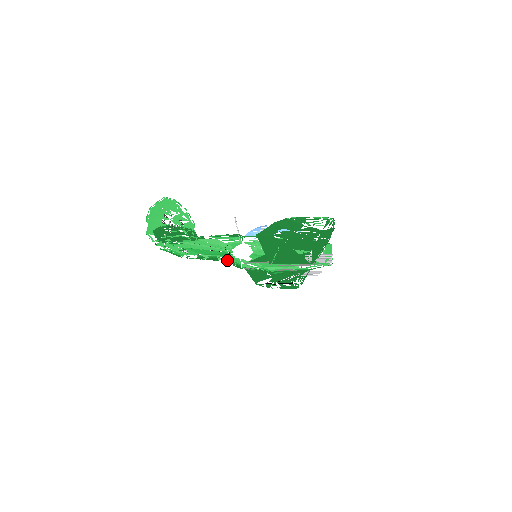
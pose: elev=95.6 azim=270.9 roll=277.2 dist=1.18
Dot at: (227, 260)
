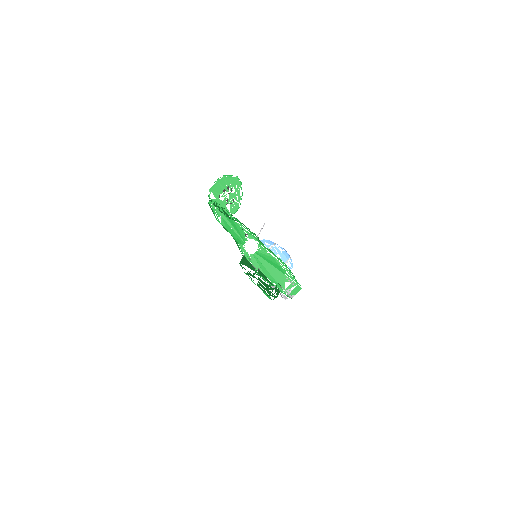
Dot at: (241, 242)
